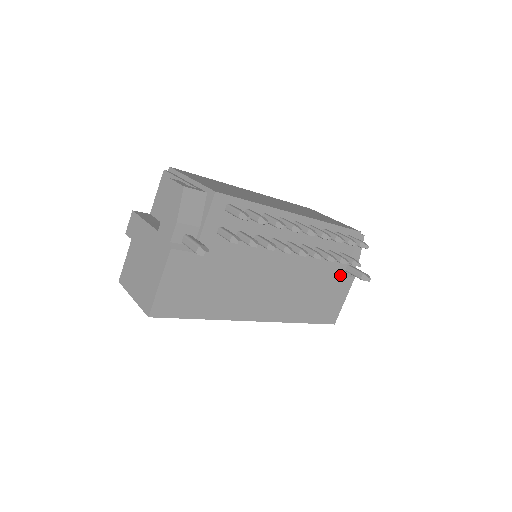
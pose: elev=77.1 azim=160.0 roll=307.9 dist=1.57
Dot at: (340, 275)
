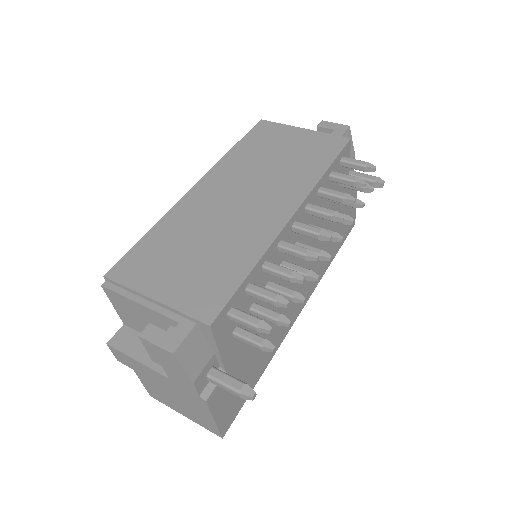
Dot at: occluded
